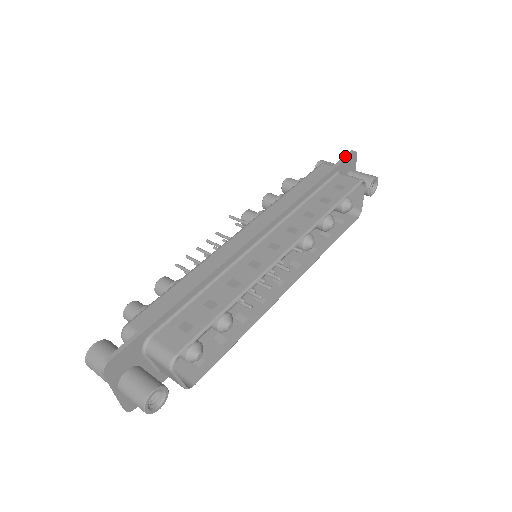
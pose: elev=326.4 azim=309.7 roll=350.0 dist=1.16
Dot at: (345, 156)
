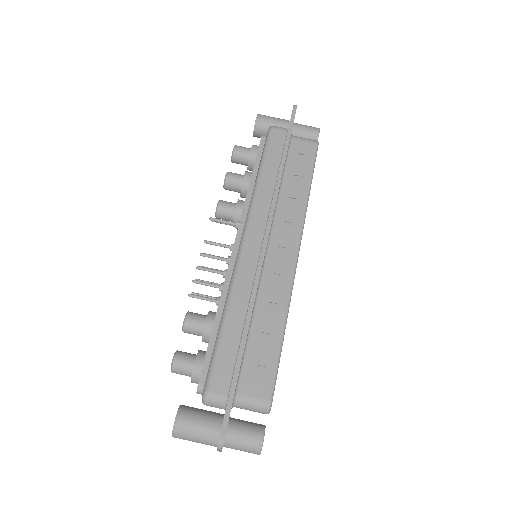
Dot at: (292, 116)
